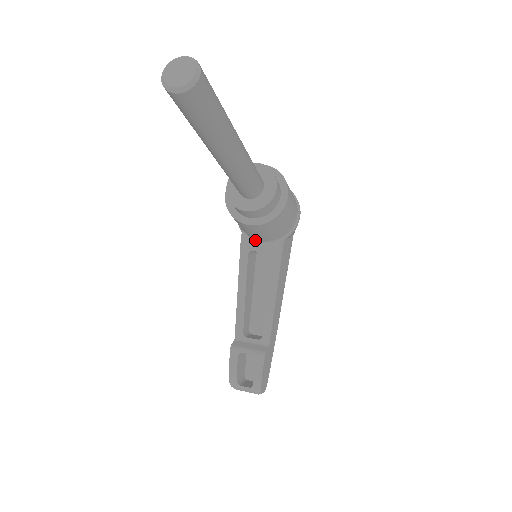
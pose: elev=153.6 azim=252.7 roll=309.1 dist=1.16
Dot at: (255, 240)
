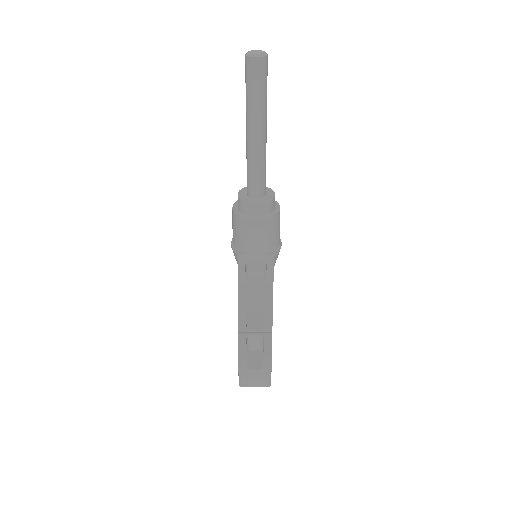
Dot at: (250, 254)
